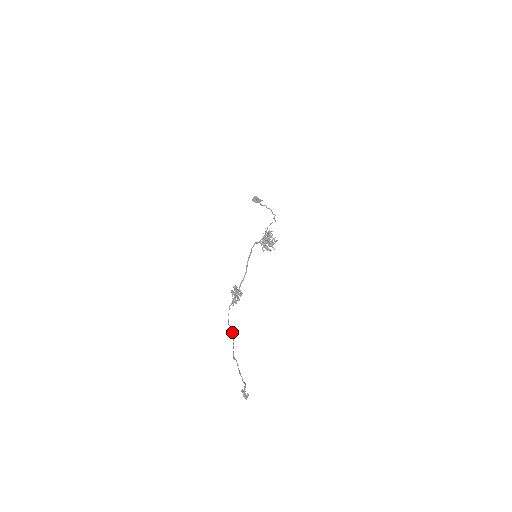
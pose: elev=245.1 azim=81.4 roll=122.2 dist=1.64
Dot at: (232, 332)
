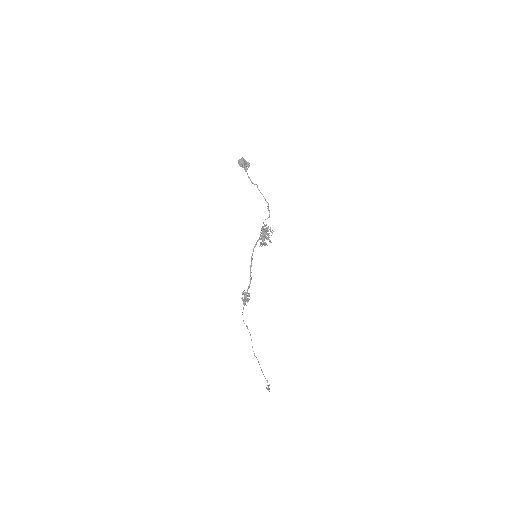
Dot at: occluded
